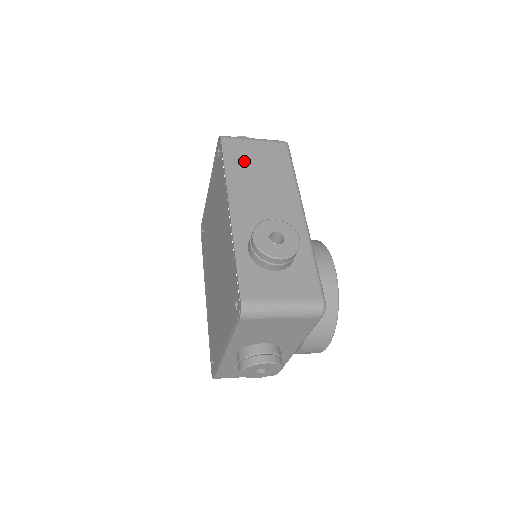
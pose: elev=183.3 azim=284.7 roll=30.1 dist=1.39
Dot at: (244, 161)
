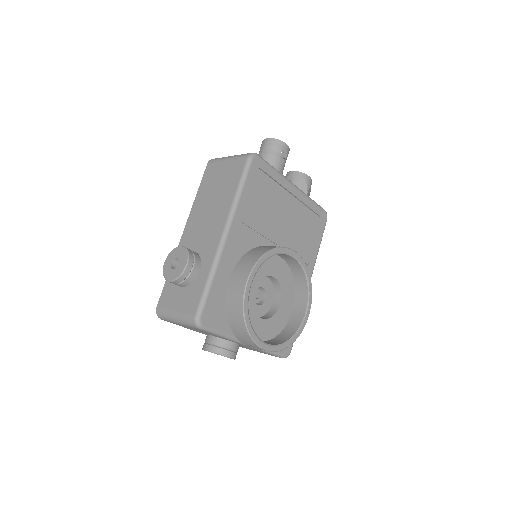
Dot at: (211, 184)
